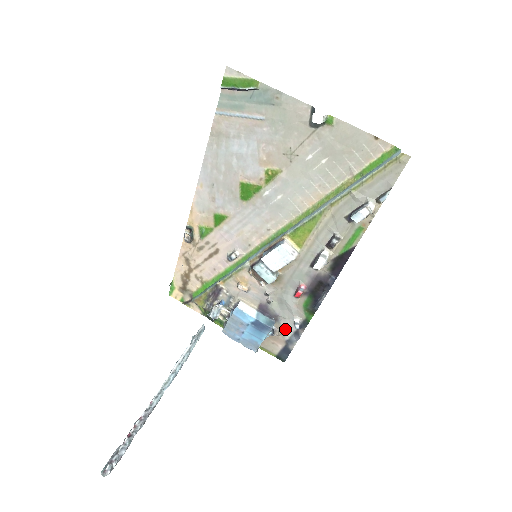
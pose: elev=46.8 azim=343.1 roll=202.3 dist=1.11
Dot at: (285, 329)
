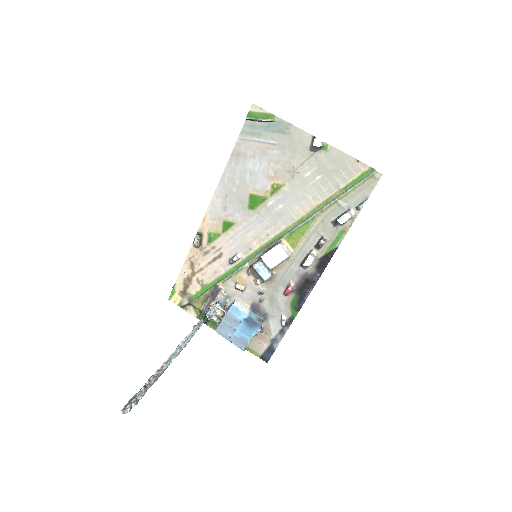
Dot at: (272, 328)
